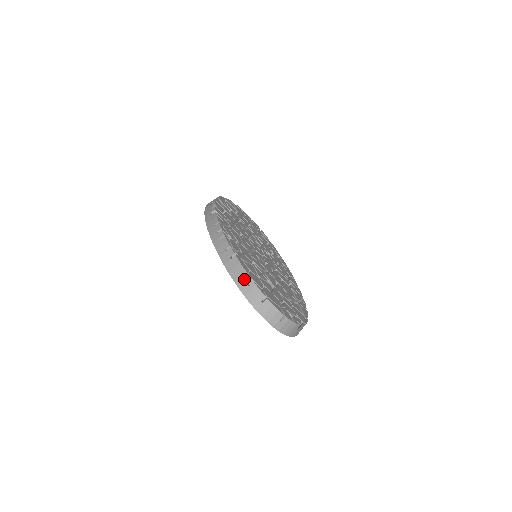
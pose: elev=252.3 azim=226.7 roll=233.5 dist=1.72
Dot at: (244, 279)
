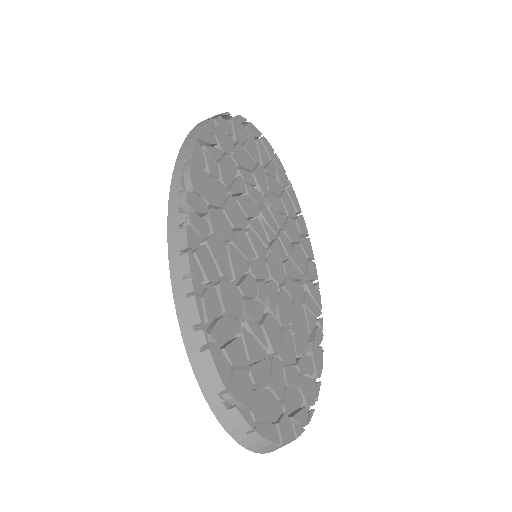
Dot at: (220, 395)
